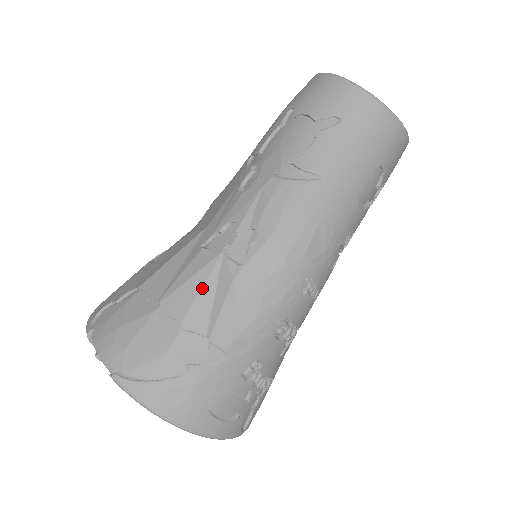
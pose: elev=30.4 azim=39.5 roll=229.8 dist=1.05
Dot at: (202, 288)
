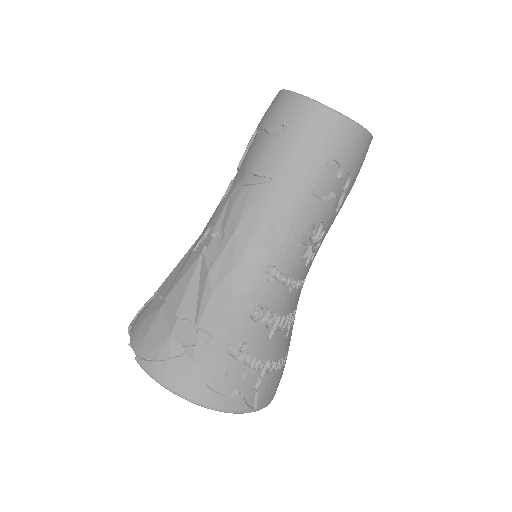
Dot at: (189, 284)
